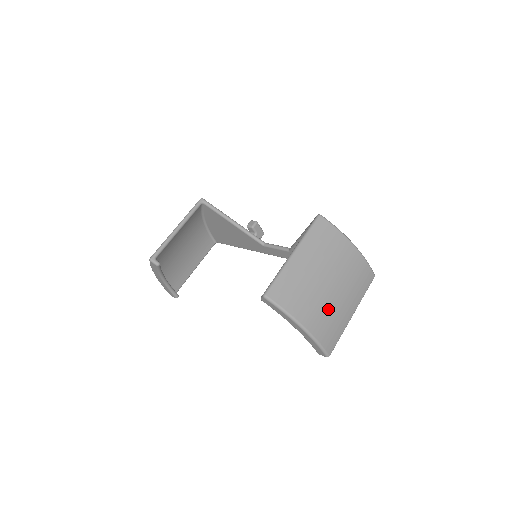
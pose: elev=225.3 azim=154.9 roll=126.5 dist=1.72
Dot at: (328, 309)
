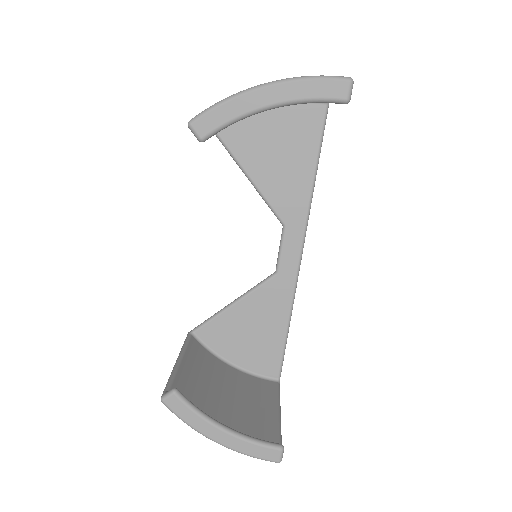
Dot at: occluded
